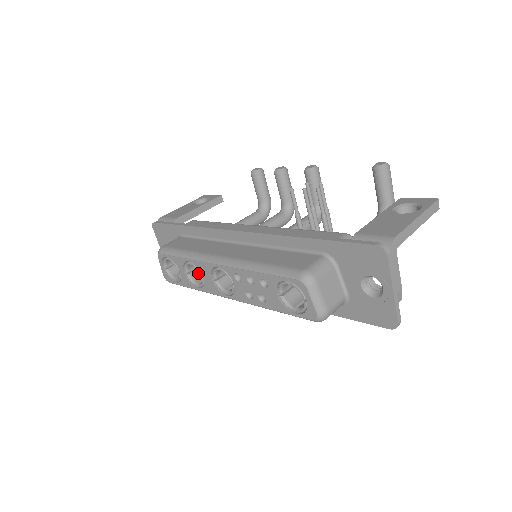
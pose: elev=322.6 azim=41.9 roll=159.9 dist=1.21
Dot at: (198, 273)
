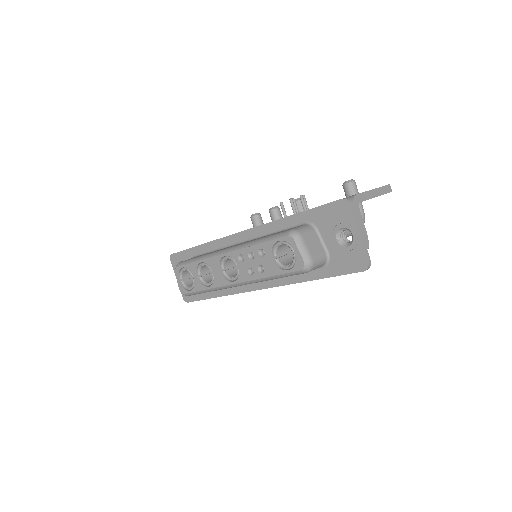
Dot at: (209, 277)
